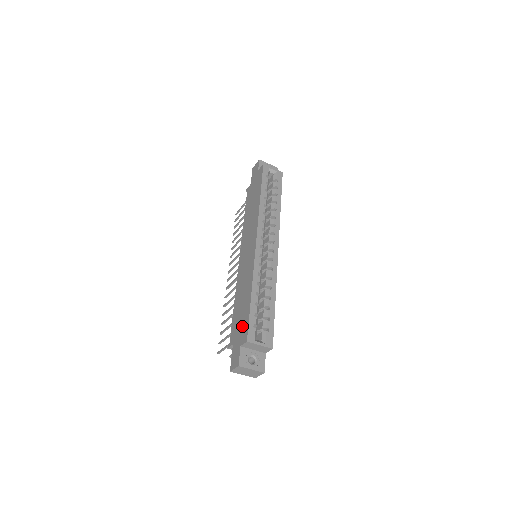
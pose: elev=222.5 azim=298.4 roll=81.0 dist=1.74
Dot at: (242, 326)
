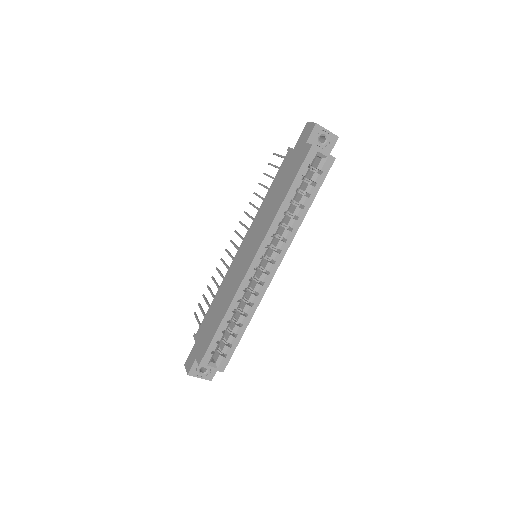
Dot at: (204, 341)
